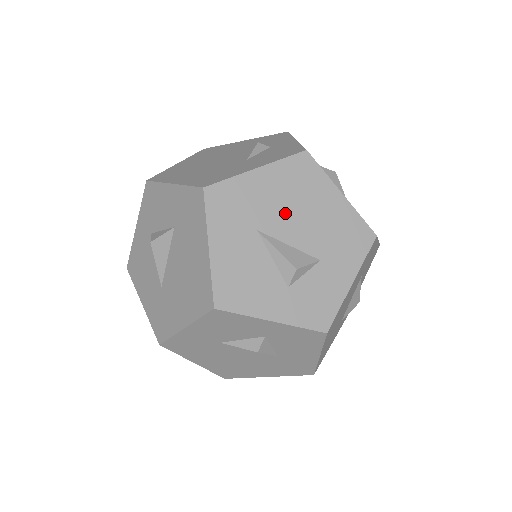
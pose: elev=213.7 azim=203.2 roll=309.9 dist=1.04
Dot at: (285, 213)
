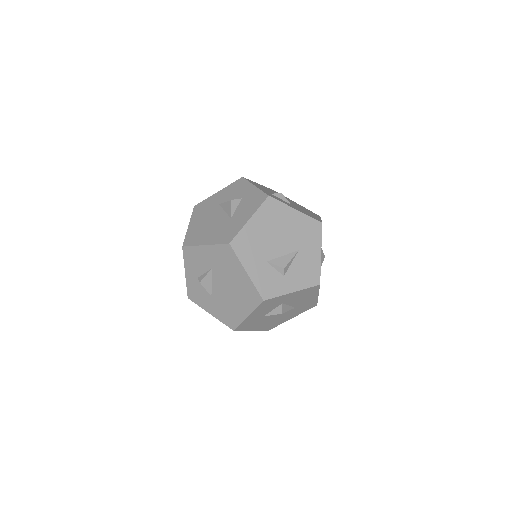
Dot at: occluded
